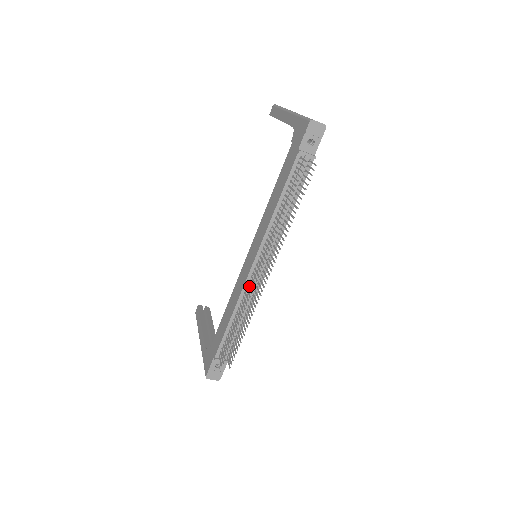
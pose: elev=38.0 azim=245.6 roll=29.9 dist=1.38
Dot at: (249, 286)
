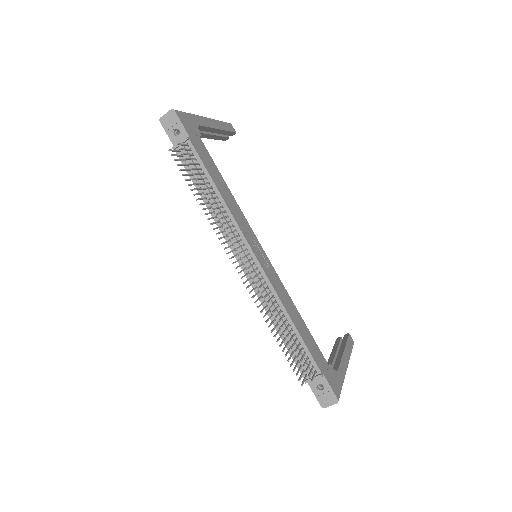
Dot at: (254, 288)
